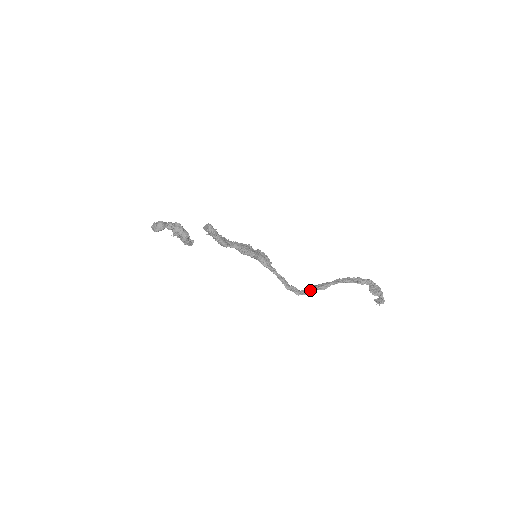
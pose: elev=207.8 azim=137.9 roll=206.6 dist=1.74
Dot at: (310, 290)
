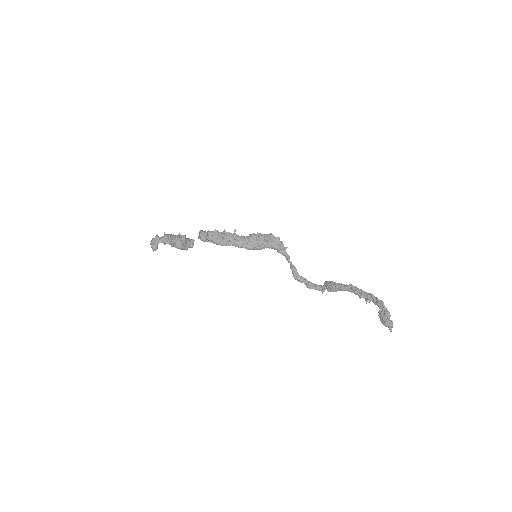
Dot at: (321, 286)
